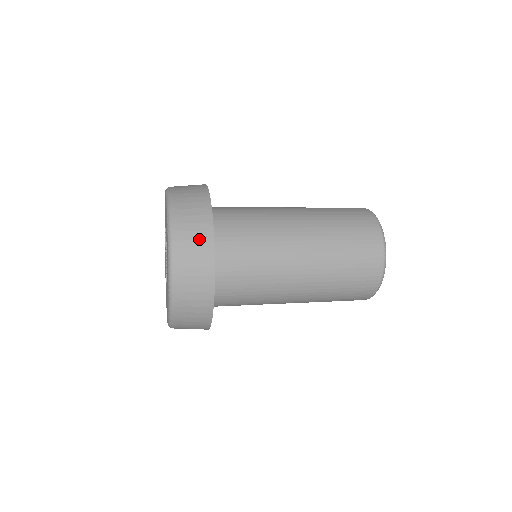
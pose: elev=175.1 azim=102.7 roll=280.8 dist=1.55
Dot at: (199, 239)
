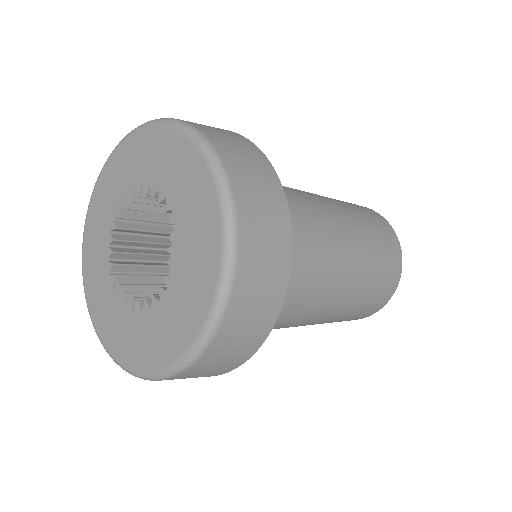
Dot at: (273, 227)
